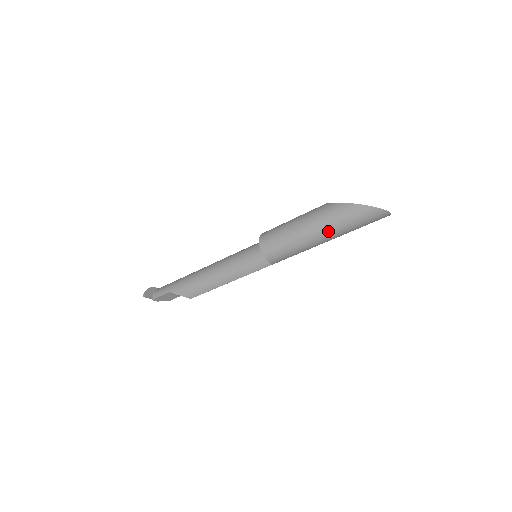
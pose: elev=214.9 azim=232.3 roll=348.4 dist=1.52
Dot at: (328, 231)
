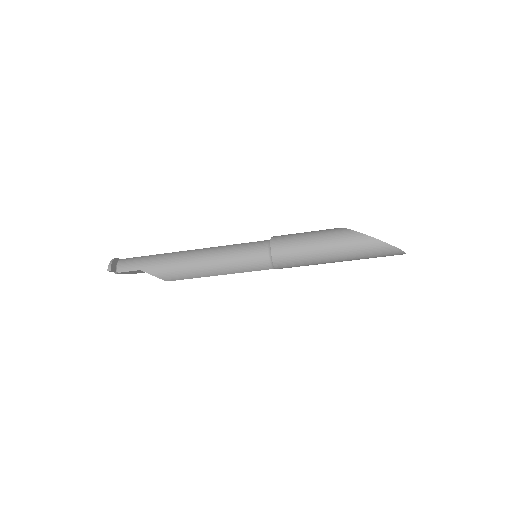
Dot at: (346, 257)
